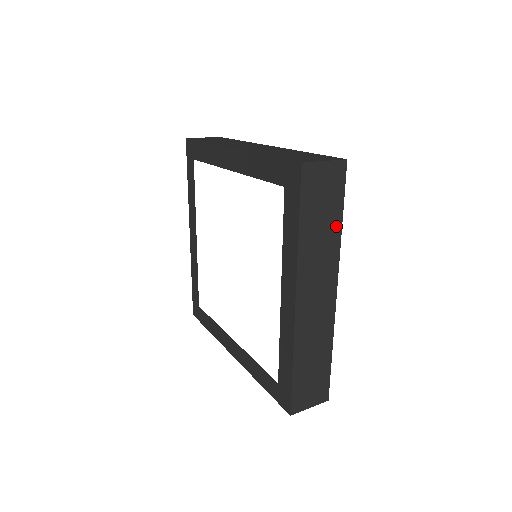
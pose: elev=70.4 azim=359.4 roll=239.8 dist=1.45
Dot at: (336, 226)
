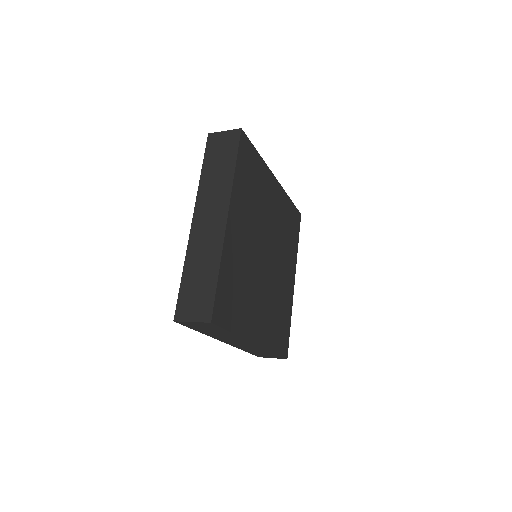
Dot at: (230, 169)
